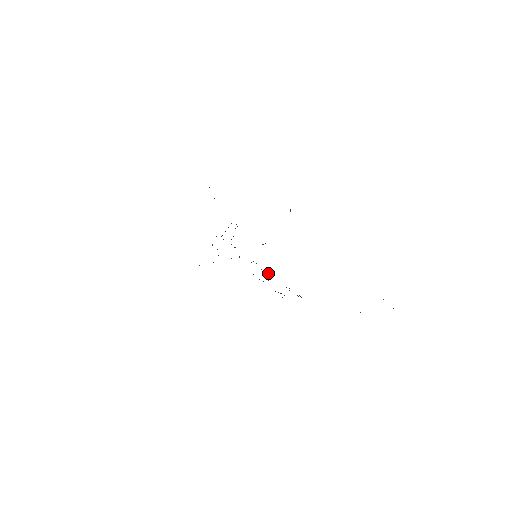
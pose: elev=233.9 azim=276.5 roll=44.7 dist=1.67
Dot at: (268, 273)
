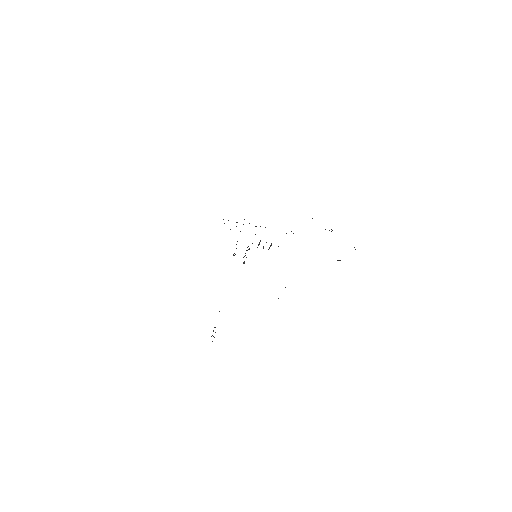
Dot at: (249, 249)
